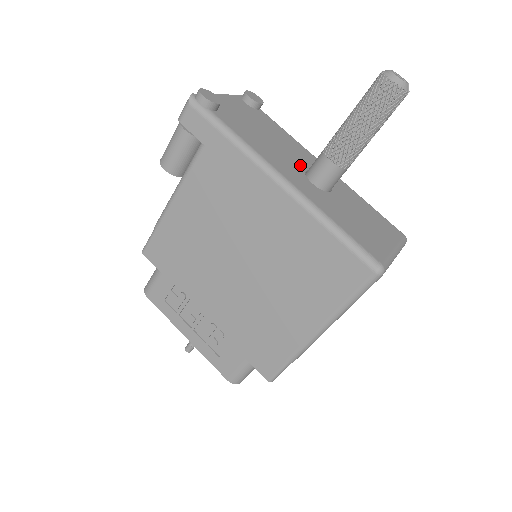
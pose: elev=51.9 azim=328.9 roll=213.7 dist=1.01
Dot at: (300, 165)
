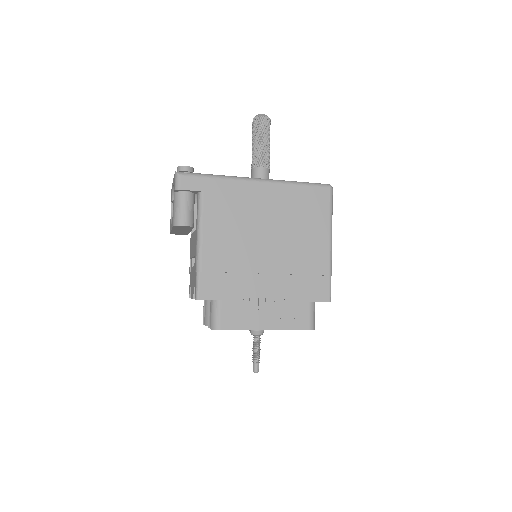
Dot at: occluded
